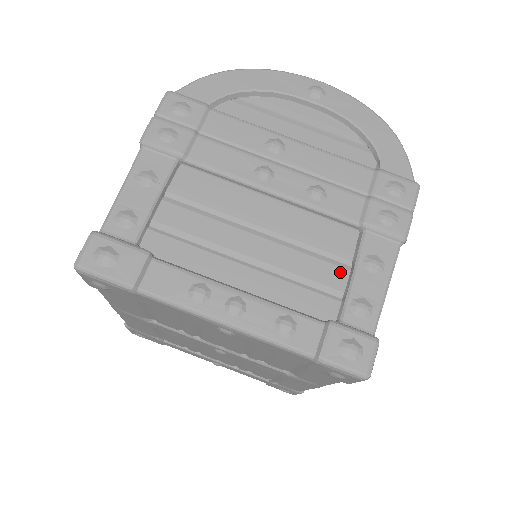
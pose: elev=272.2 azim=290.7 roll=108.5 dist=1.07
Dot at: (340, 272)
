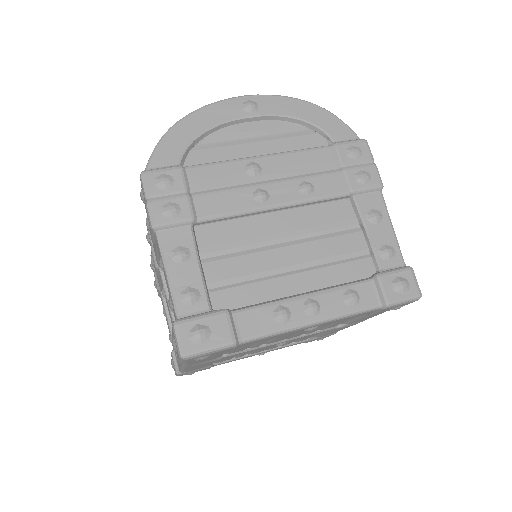
Dot at: (357, 236)
